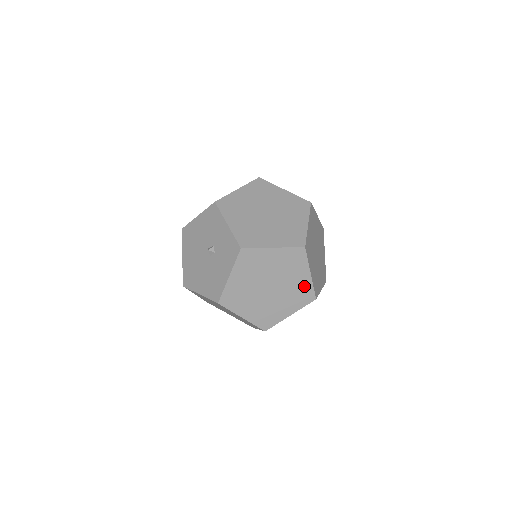
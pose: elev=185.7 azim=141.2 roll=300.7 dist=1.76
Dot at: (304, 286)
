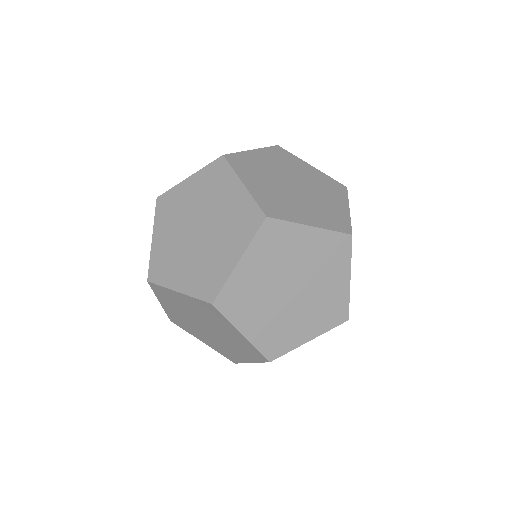
Dot at: (244, 343)
